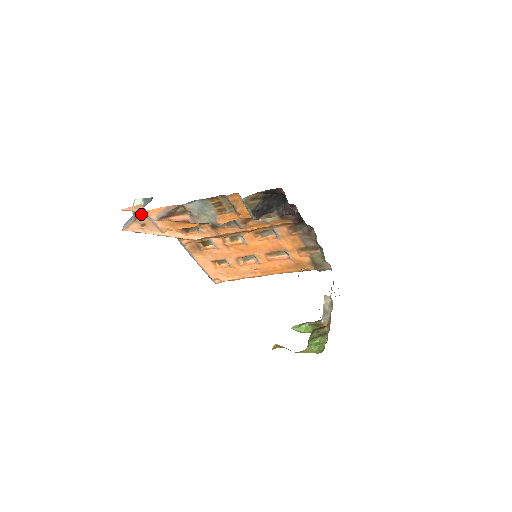
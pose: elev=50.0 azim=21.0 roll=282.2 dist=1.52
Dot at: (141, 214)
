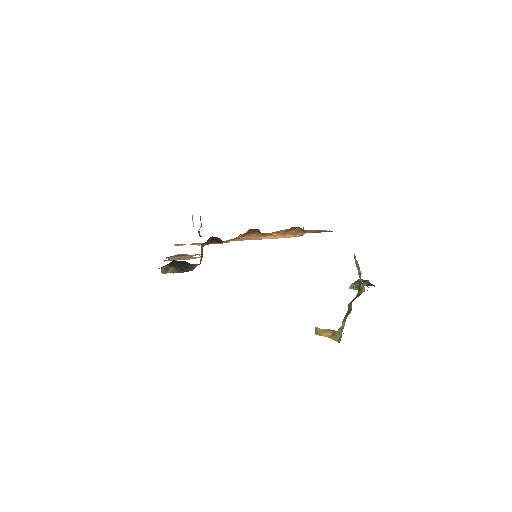
Dot at: occluded
